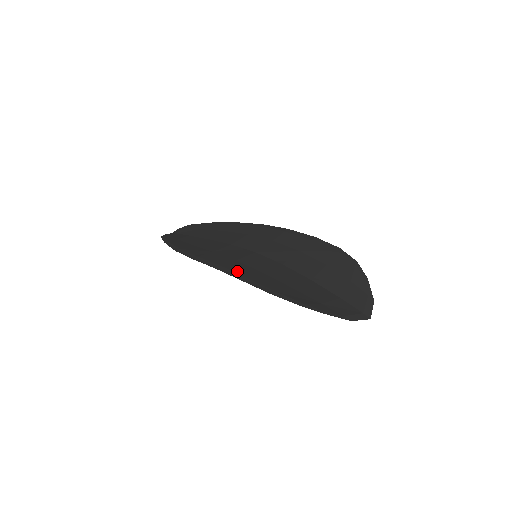
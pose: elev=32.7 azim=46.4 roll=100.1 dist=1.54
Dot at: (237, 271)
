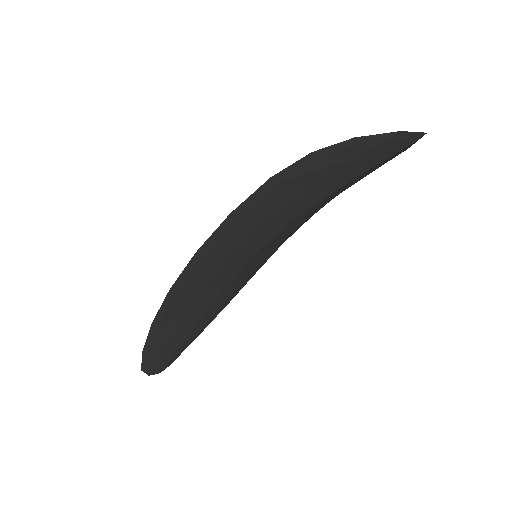
Dot at: (226, 232)
